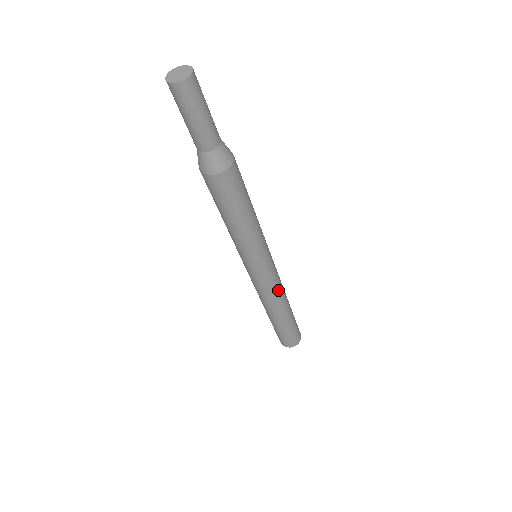
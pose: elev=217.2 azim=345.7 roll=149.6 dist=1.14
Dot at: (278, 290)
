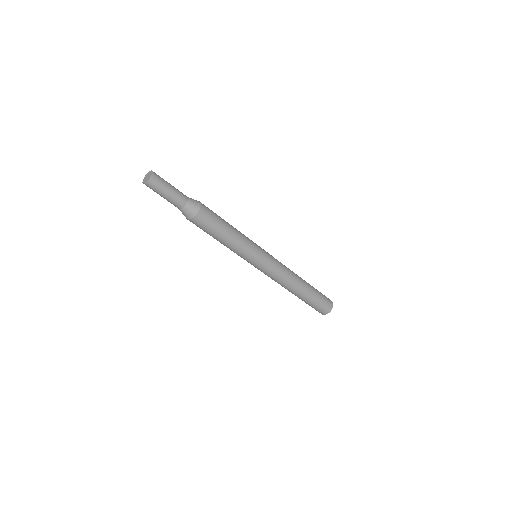
Dot at: (285, 273)
